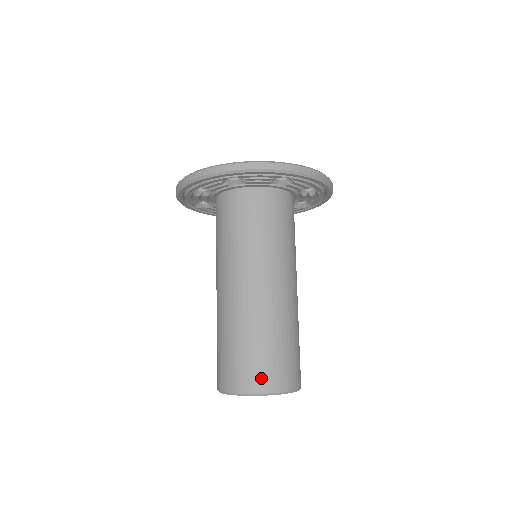
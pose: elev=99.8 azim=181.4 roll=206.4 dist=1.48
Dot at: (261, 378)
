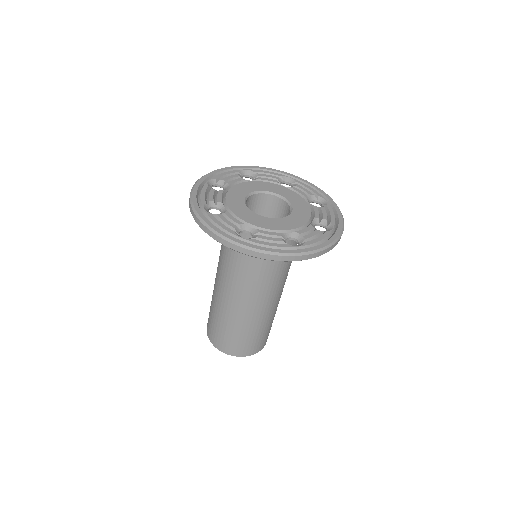
Dot at: (237, 350)
